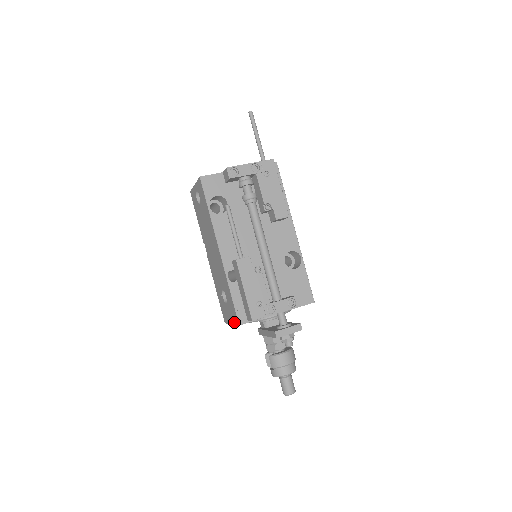
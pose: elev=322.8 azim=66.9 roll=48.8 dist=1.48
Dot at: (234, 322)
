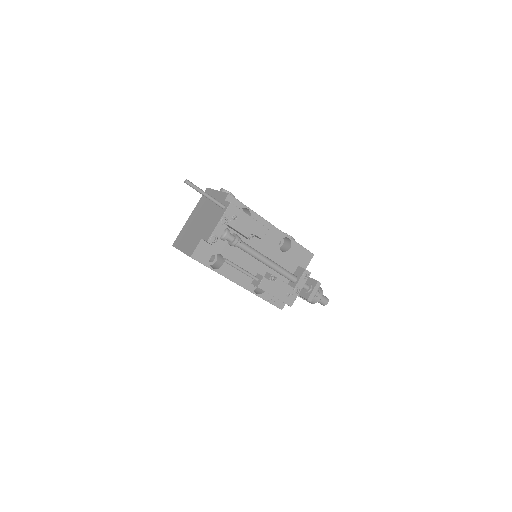
Dot at: occluded
